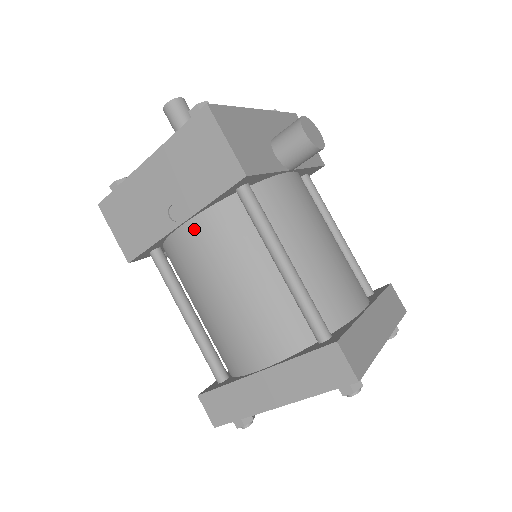
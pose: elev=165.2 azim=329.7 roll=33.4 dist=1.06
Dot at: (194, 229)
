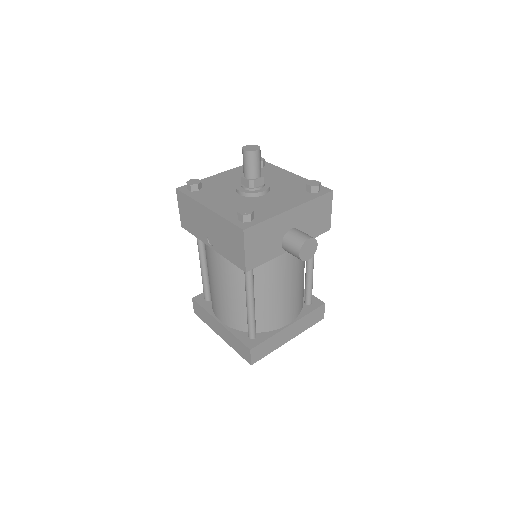
Dot at: (217, 255)
